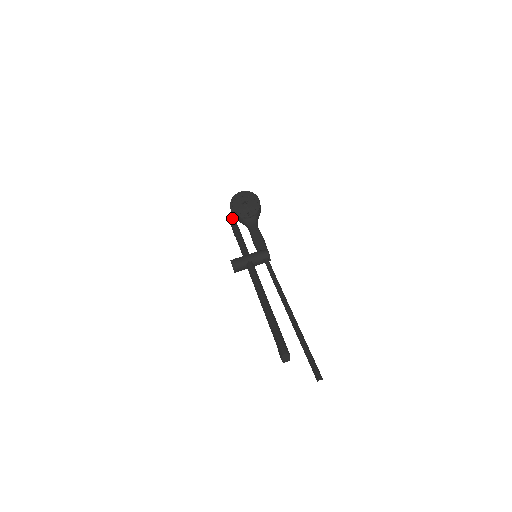
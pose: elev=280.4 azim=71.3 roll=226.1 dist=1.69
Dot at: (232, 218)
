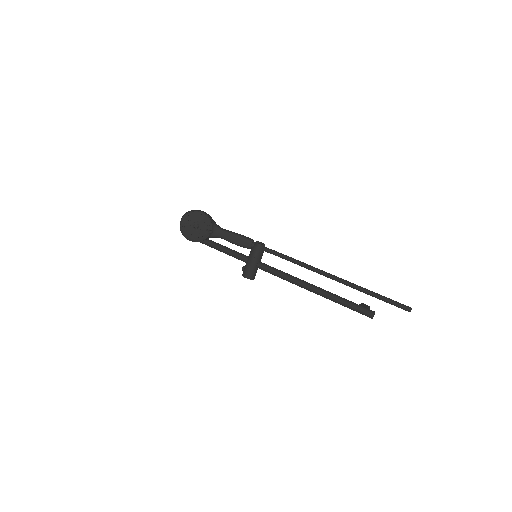
Dot at: occluded
